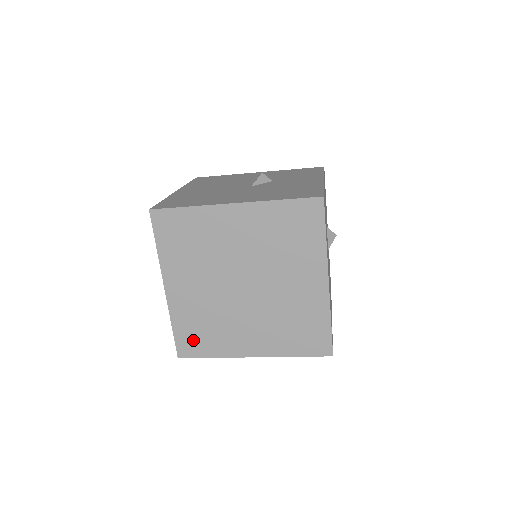
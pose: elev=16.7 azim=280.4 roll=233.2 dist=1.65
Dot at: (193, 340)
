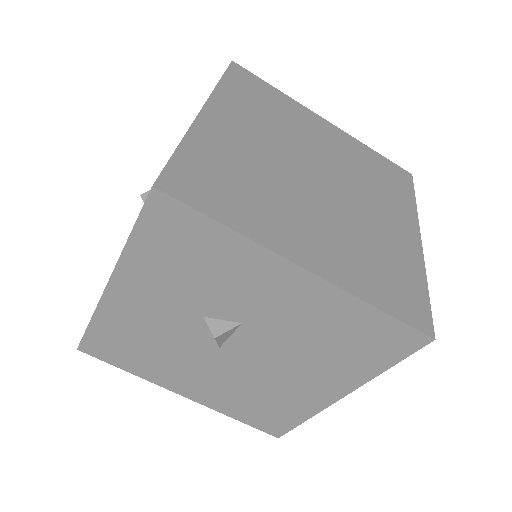
Dot at: (205, 182)
